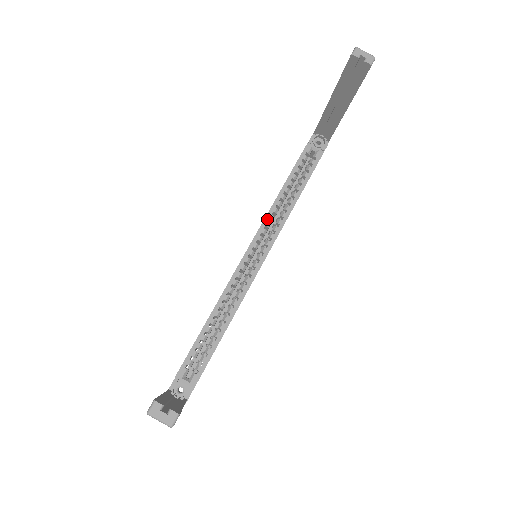
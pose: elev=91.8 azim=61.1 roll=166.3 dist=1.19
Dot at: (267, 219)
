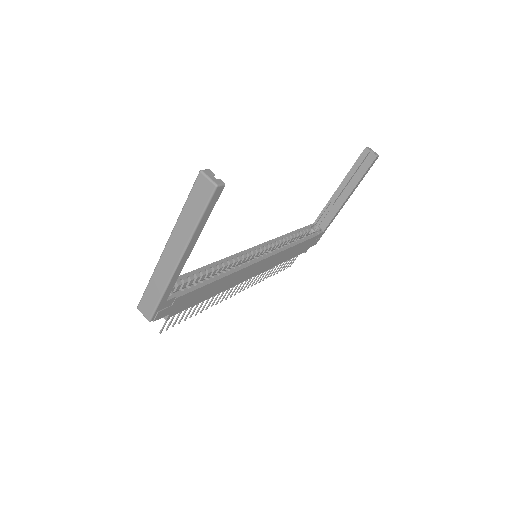
Dot at: (271, 242)
